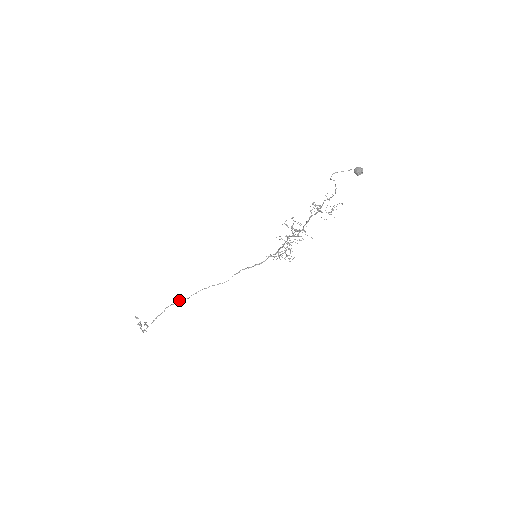
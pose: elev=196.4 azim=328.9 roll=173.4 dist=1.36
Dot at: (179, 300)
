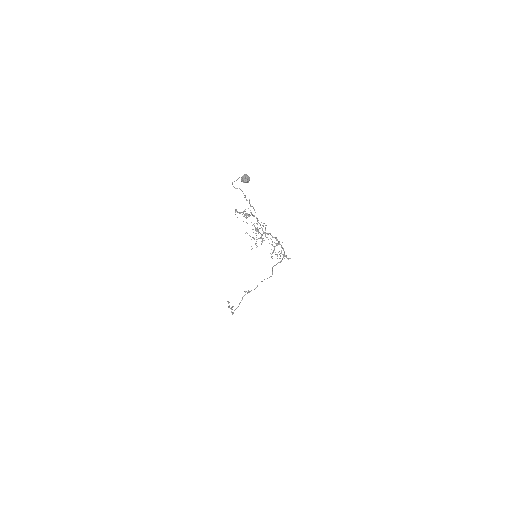
Dot at: occluded
